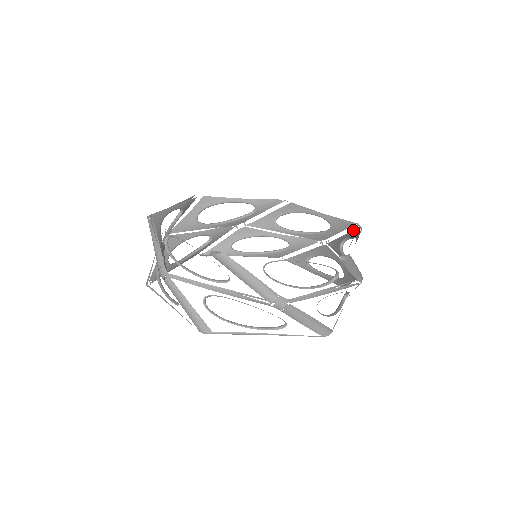
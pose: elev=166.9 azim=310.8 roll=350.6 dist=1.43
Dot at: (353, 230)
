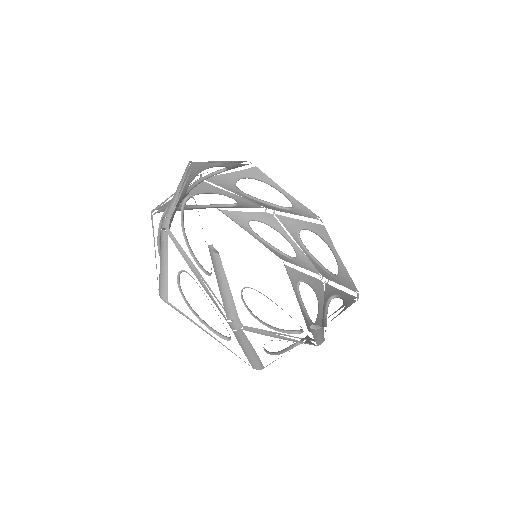
Dot at: occluded
